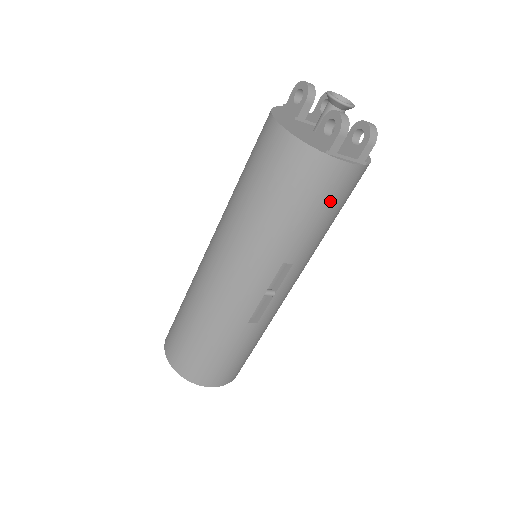
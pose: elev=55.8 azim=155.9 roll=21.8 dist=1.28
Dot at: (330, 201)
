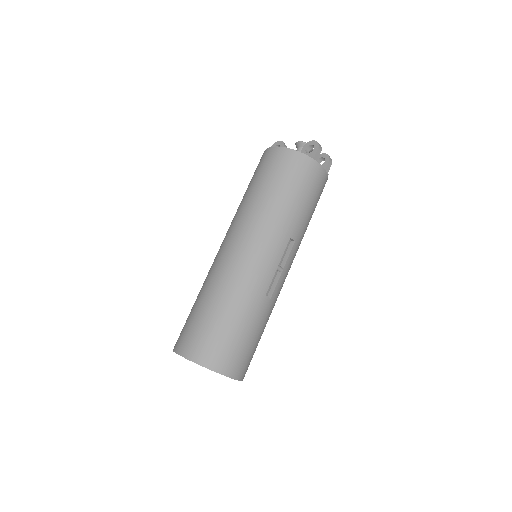
Dot at: (315, 193)
